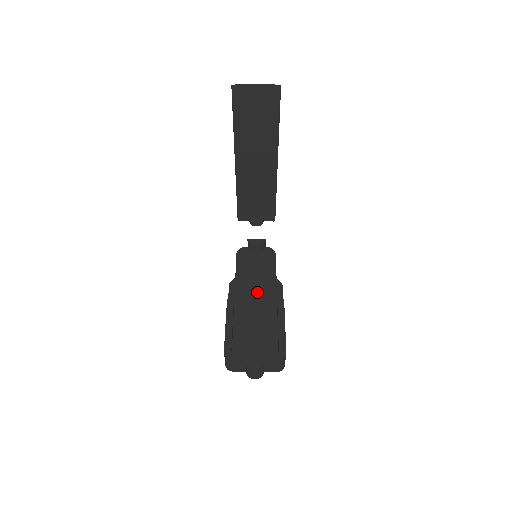
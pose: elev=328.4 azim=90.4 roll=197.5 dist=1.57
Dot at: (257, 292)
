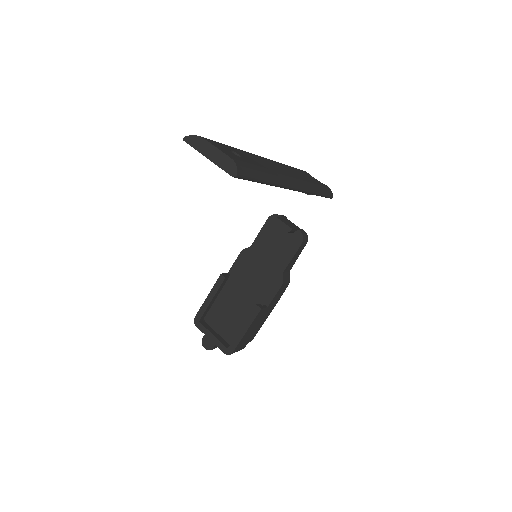
Dot at: (257, 276)
